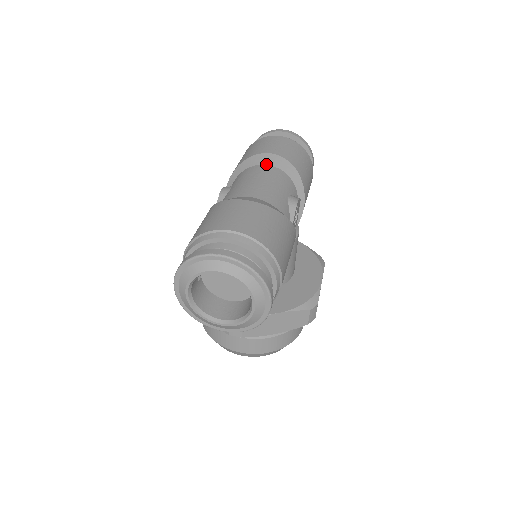
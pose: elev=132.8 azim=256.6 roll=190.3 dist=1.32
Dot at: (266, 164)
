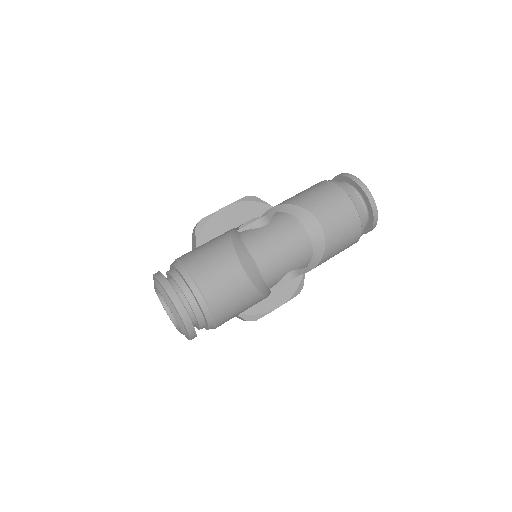
Dot at: (307, 231)
